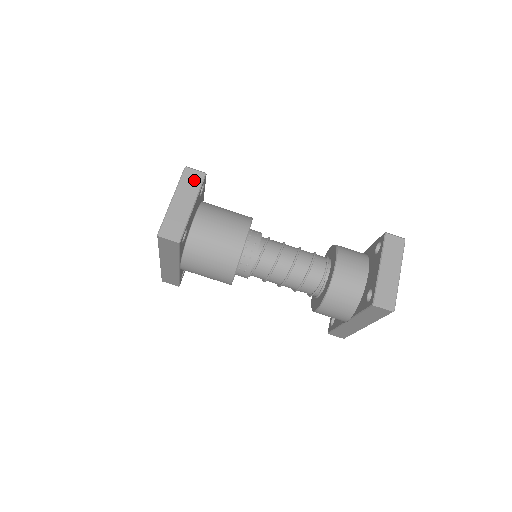
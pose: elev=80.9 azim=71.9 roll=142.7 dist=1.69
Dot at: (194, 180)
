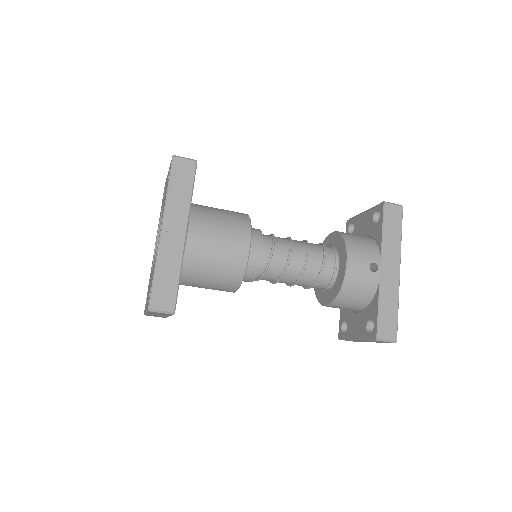
Dot at: occluded
